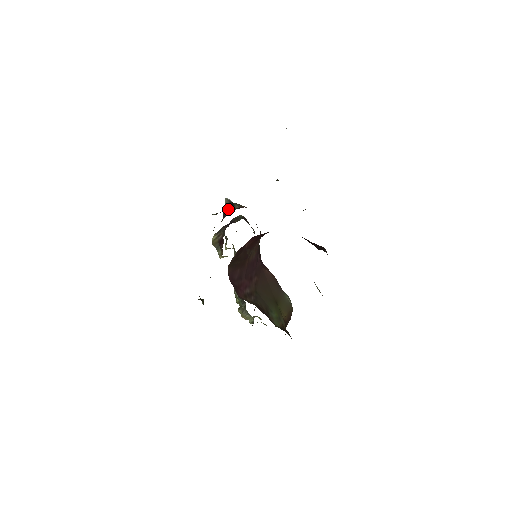
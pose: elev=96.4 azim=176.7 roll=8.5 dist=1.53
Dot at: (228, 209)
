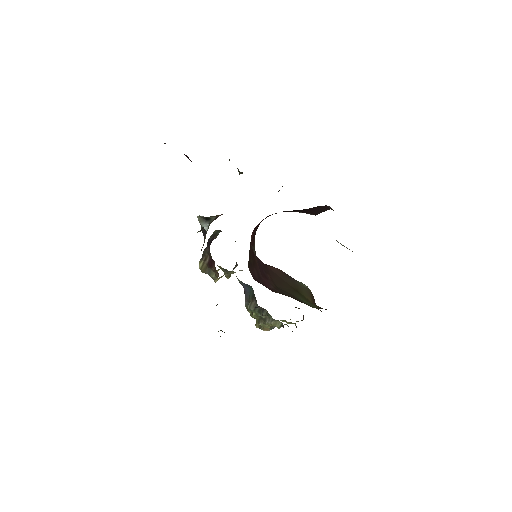
Dot at: (205, 225)
